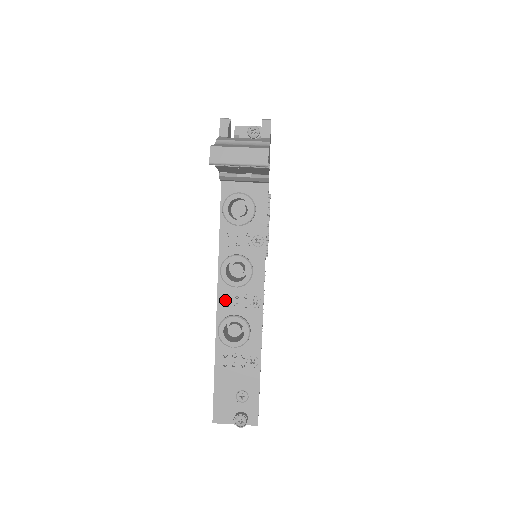
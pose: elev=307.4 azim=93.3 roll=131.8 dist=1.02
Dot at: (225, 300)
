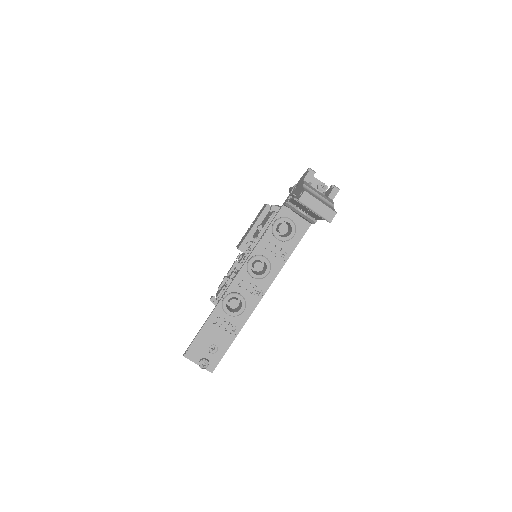
Dot at: (240, 281)
